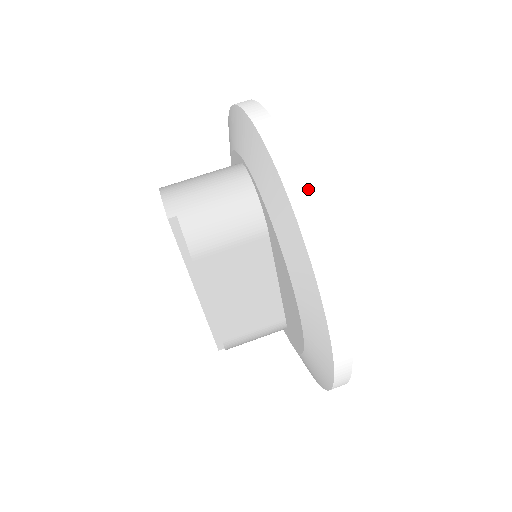
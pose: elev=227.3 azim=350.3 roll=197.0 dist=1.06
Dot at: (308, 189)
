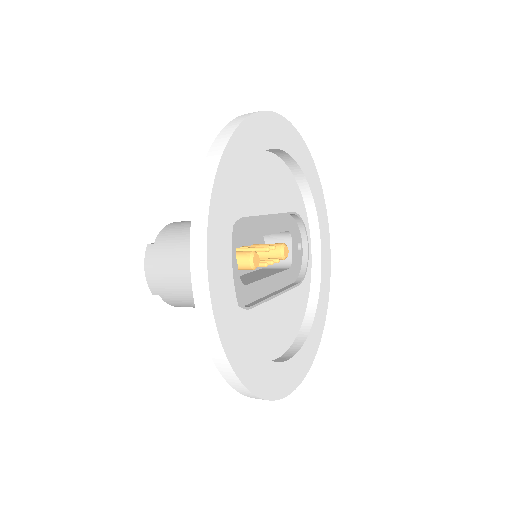
Dot at: (234, 373)
